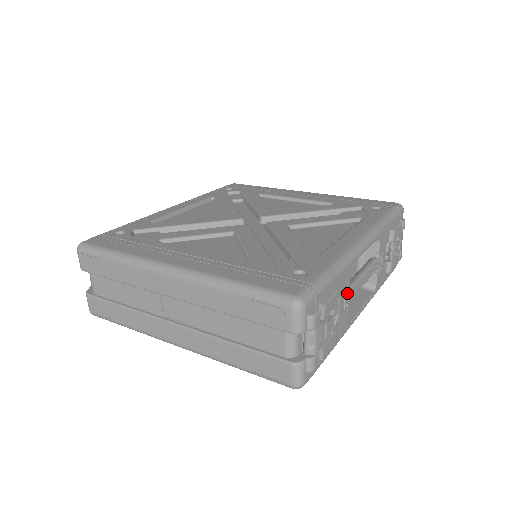
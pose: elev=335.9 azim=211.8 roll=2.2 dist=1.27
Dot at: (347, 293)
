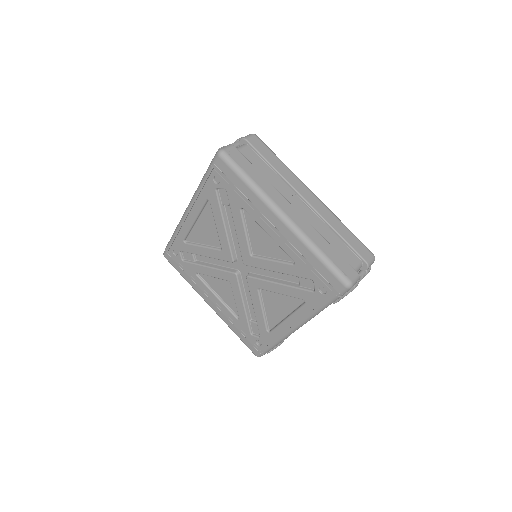
Dot at: occluded
